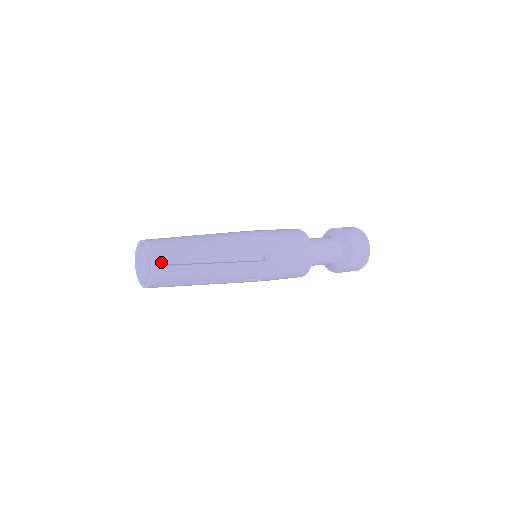
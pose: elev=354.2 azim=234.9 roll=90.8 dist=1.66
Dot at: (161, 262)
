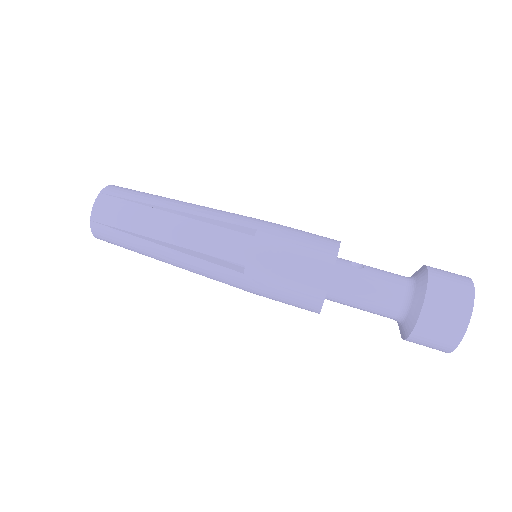
Dot at: (100, 219)
